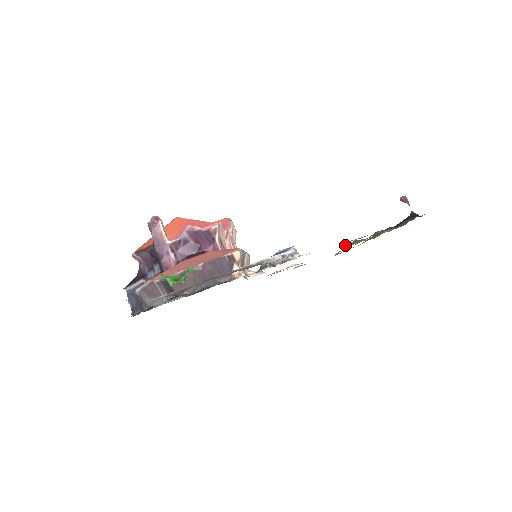
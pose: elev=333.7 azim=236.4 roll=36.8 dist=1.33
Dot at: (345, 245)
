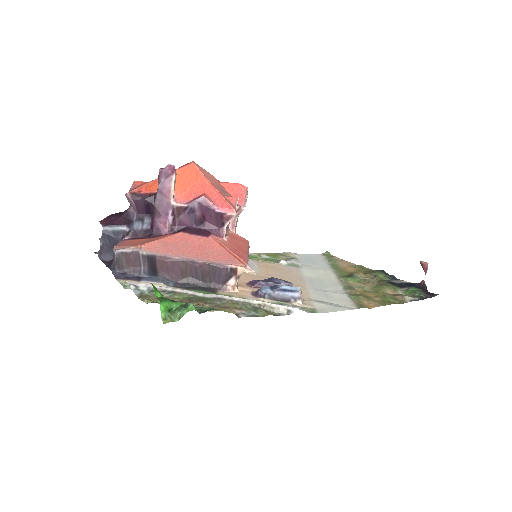
Dot at: (346, 290)
